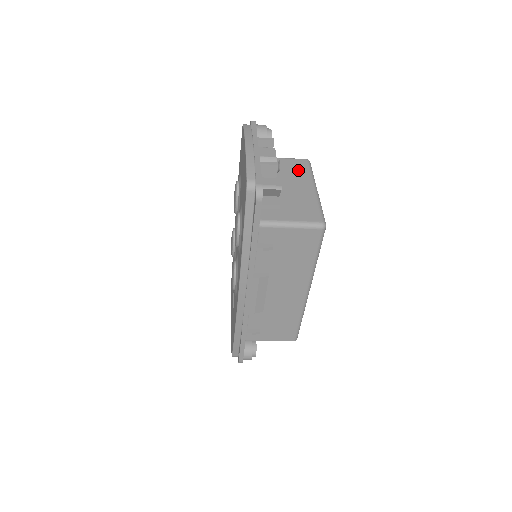
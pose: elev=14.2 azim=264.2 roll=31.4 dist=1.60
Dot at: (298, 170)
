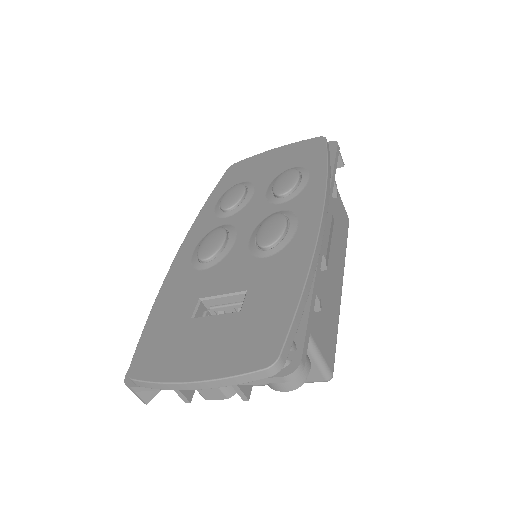
Dot at: occluded
